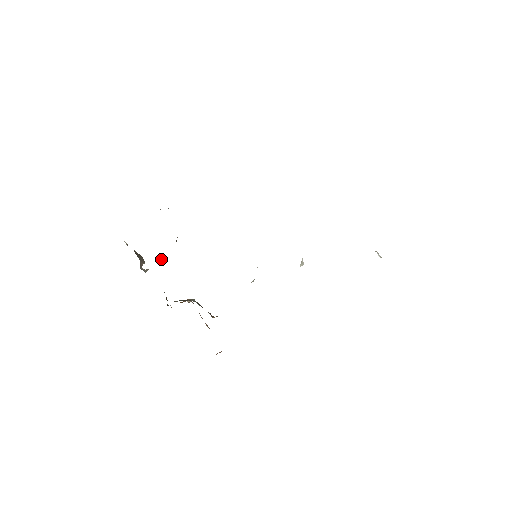
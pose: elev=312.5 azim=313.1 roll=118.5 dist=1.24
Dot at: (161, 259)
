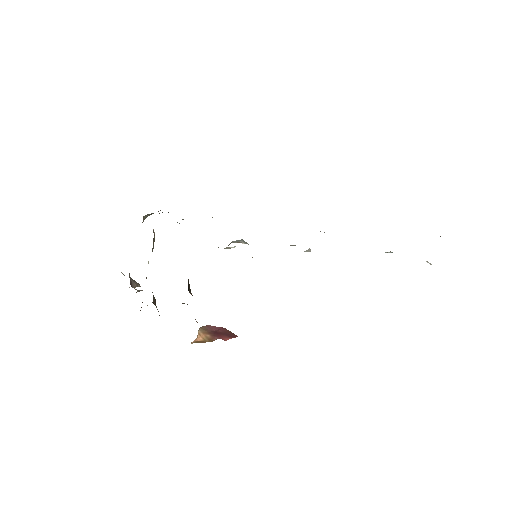
Dot at: occluded
